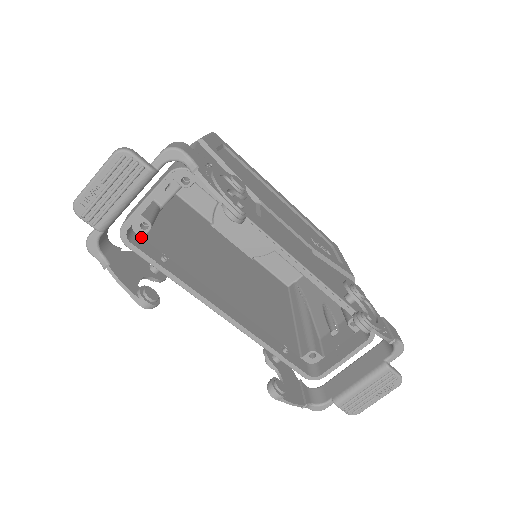
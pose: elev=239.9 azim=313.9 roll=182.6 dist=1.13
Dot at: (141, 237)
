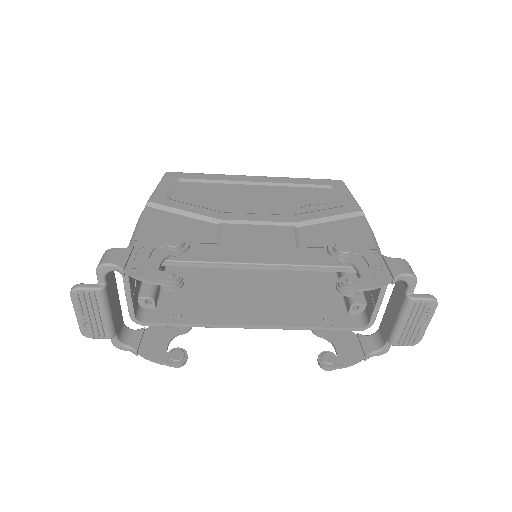
Dot at: (154, 309)
